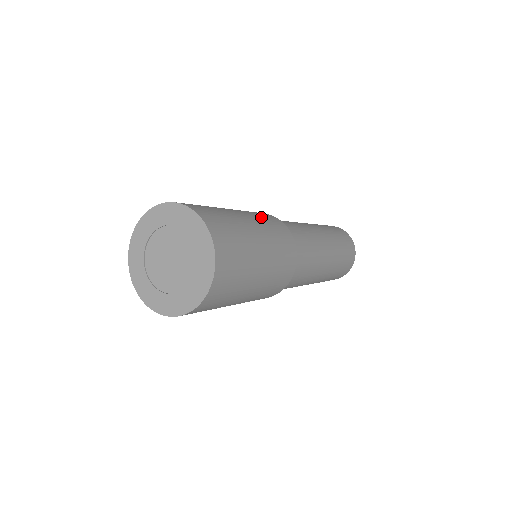
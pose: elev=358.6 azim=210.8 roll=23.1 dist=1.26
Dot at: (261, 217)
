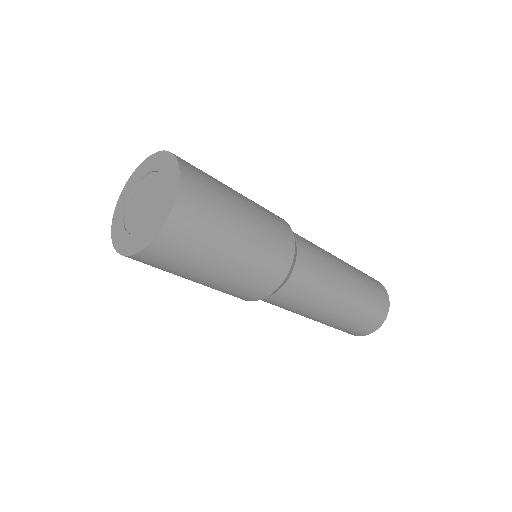
Dot at: occluded
